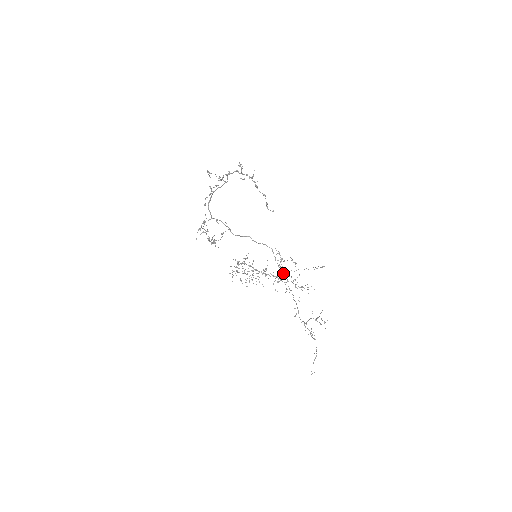
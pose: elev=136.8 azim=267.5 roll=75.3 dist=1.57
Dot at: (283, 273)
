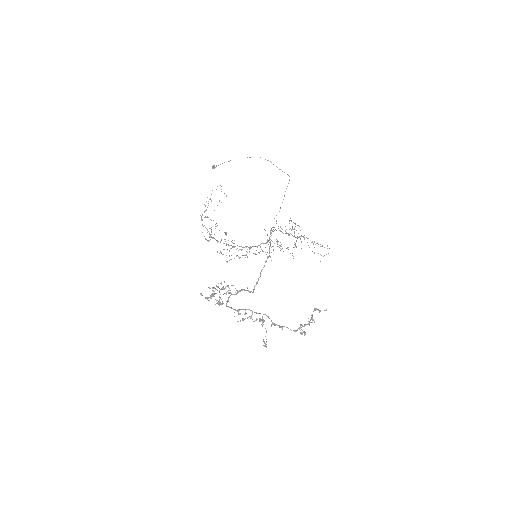
Dot at: occluded
